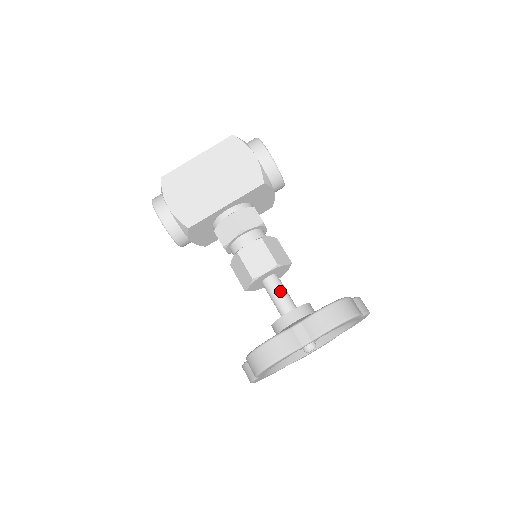
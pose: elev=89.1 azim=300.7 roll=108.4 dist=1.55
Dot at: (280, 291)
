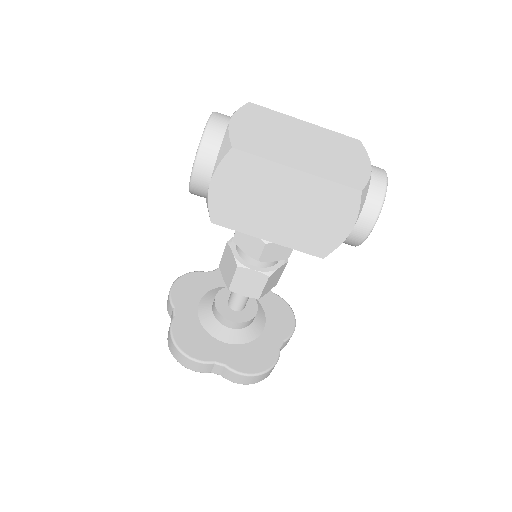
Dot at: (244, 296)
